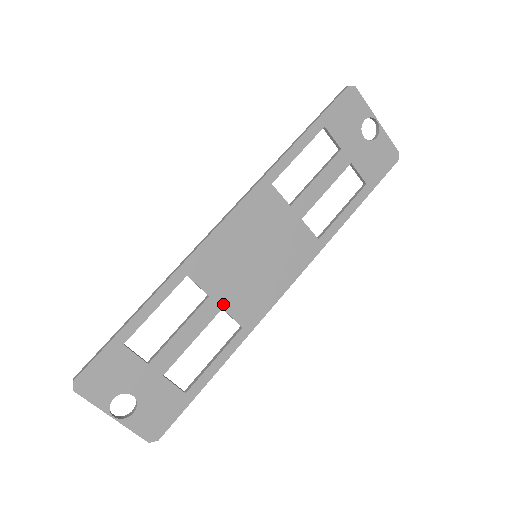
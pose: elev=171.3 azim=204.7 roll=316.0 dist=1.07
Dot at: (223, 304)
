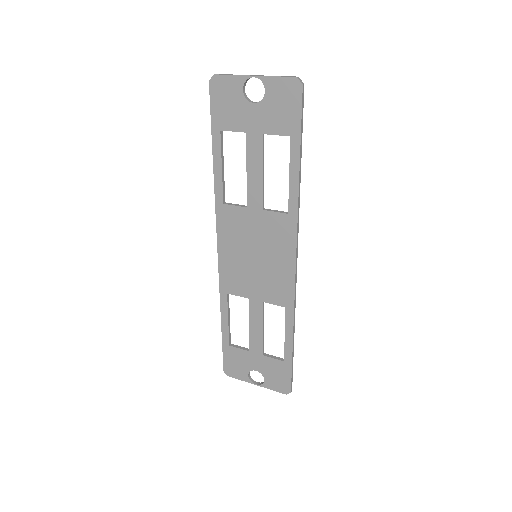
Dot at: (261, 299)
